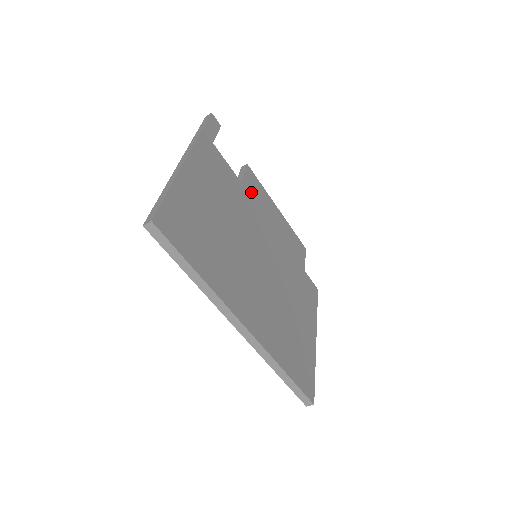
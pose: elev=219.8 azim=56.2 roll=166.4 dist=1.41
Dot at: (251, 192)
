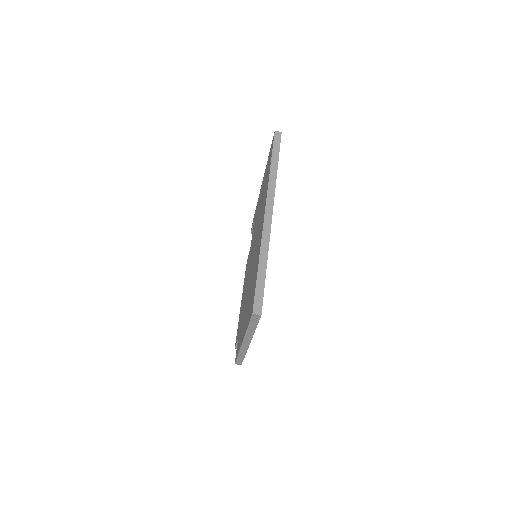
Dot at: occluded
